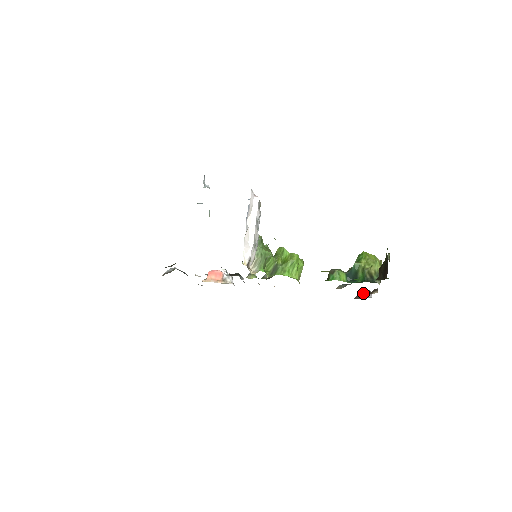
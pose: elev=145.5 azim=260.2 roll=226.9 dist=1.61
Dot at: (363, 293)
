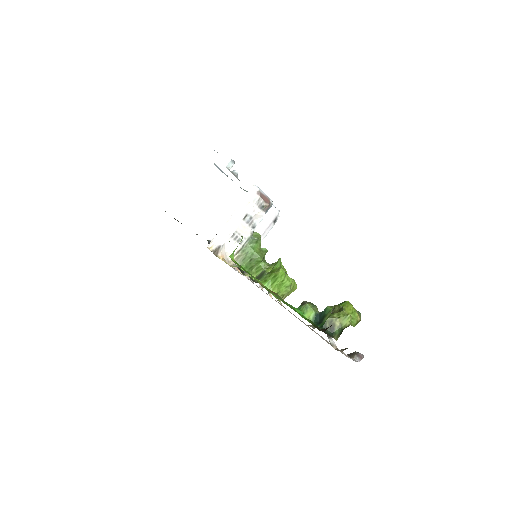
Dot at: (354, 353)
